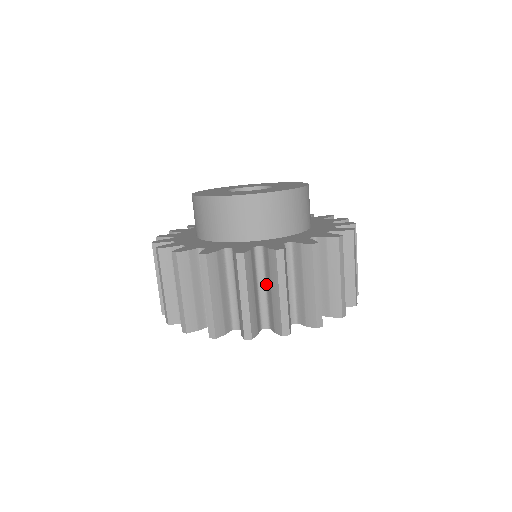
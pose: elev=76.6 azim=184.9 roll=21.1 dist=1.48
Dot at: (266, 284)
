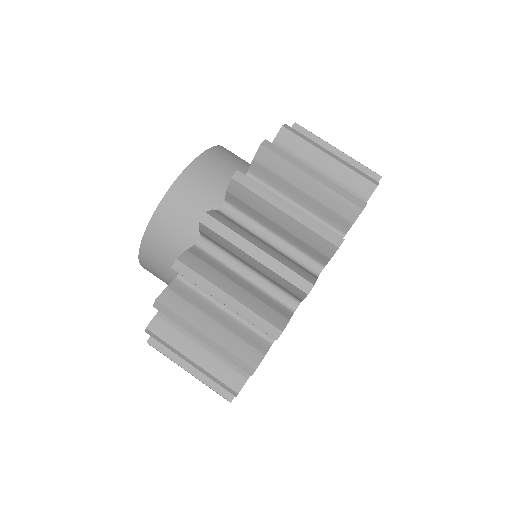
Dot at: occluded
